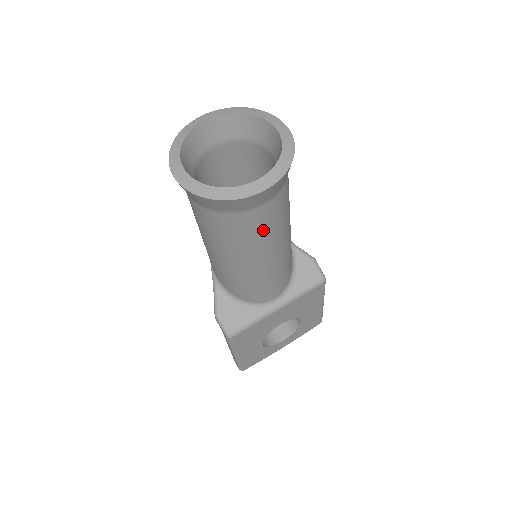
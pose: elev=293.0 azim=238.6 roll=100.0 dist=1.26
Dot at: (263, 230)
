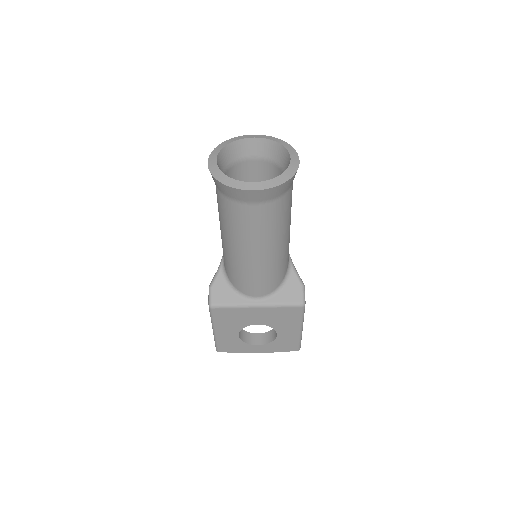
Dot at: (253, 226)
